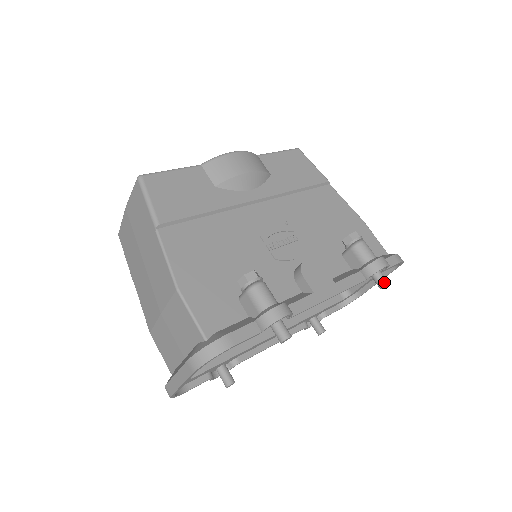
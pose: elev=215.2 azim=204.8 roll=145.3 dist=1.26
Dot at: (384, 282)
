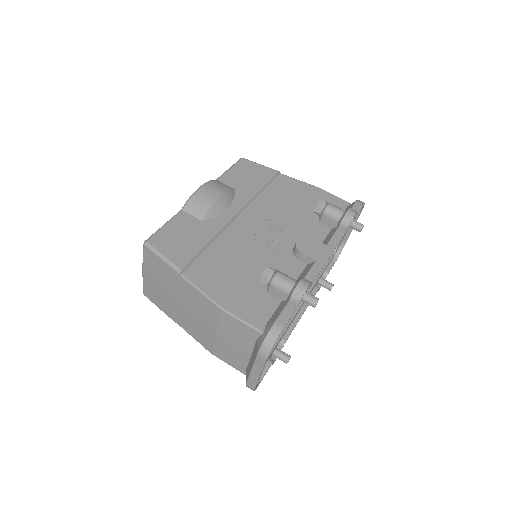
Dot at: (360, 226)
